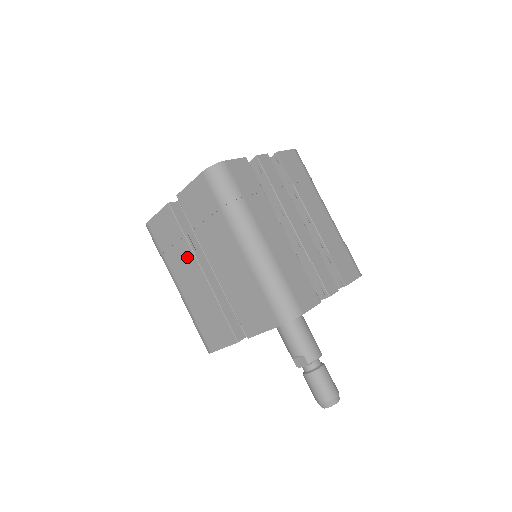
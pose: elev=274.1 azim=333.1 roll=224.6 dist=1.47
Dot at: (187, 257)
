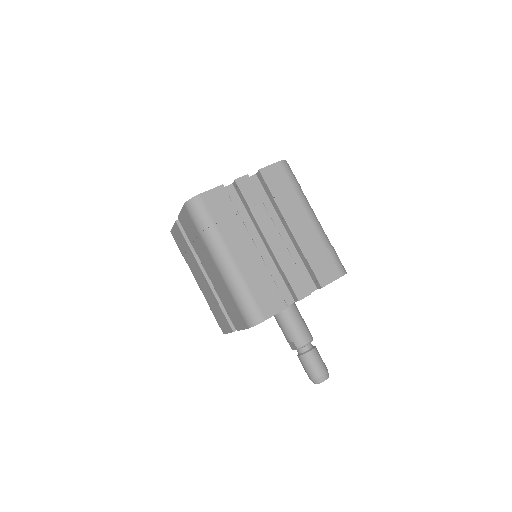
Dot at: (194, 263)
